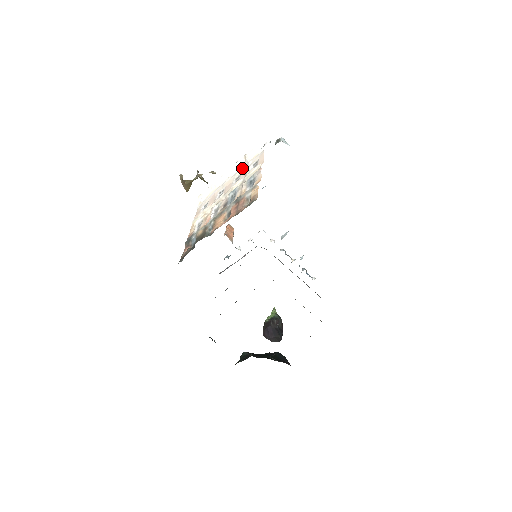
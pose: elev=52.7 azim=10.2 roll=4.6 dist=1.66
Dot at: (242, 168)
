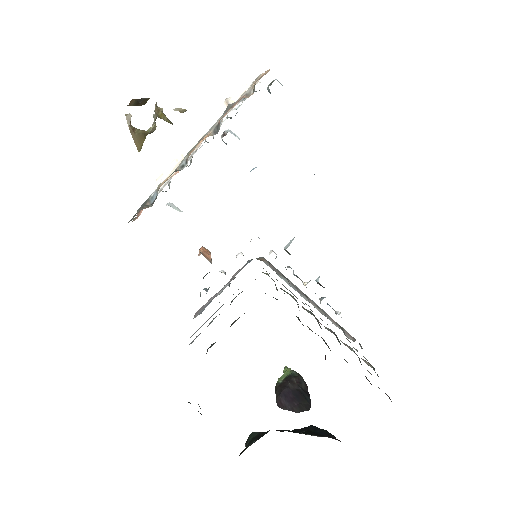
Dot at: occluded
